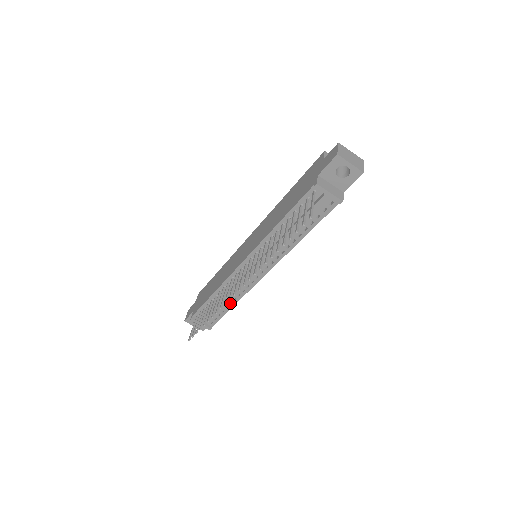
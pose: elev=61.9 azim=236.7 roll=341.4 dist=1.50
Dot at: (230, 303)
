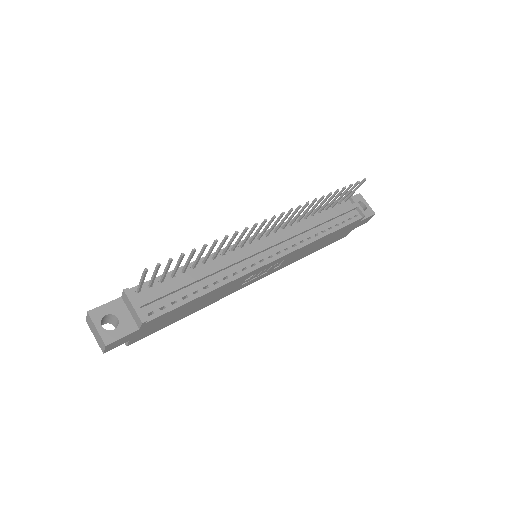
Dot at: (202, 290)
